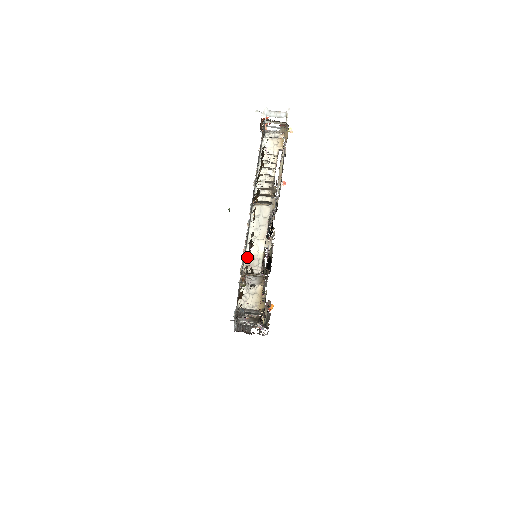
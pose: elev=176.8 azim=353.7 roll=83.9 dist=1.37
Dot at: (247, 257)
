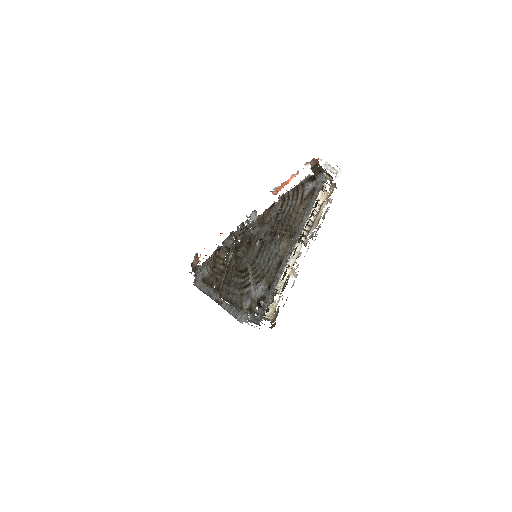
Dot at: (276, 279)
